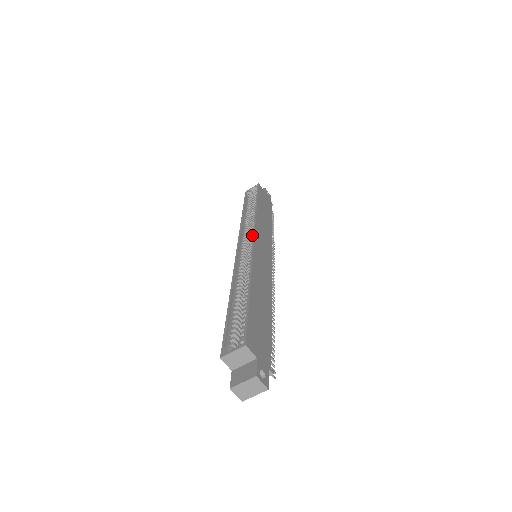
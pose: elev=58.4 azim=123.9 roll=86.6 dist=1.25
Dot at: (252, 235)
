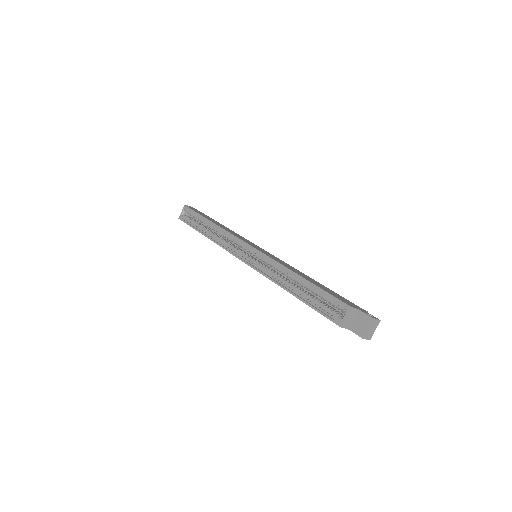
Dot at: (241, 244)
